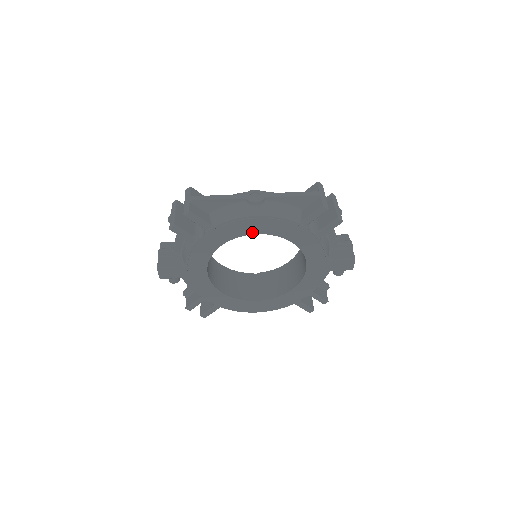
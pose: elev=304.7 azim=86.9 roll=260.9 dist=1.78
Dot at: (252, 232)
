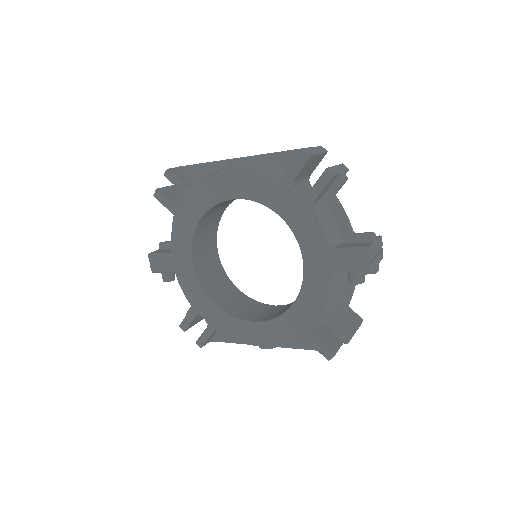
Dot at: (229, 196)
